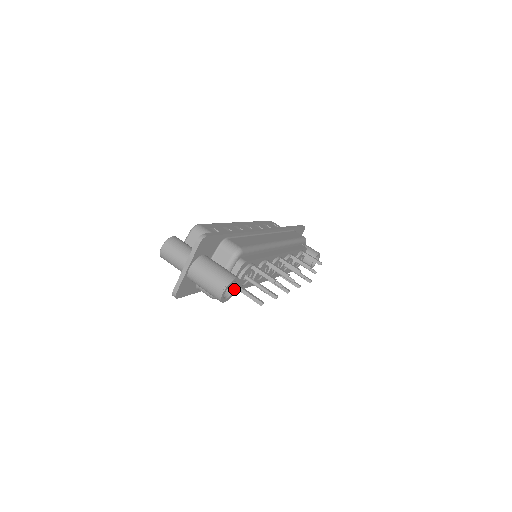
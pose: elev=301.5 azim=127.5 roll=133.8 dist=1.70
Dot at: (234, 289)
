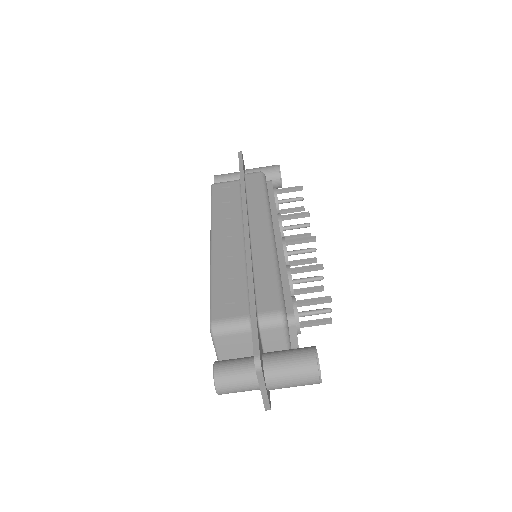
Dot at: occluded
